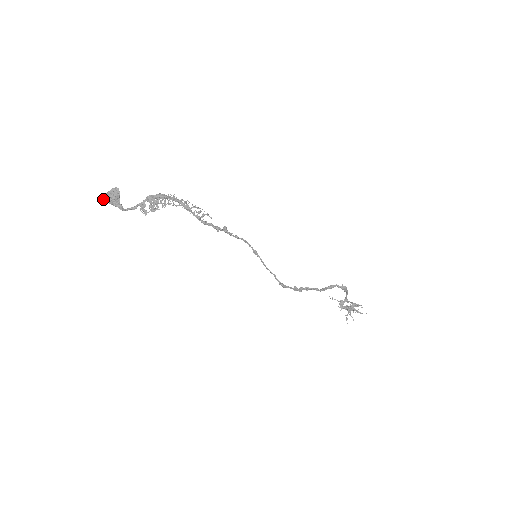
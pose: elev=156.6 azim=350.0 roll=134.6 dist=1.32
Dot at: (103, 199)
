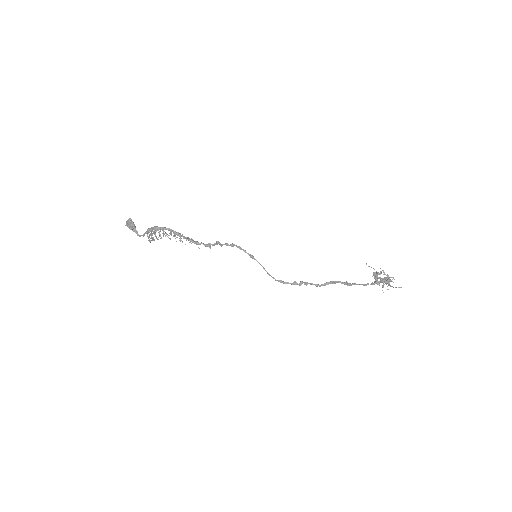
Dot at: (126, 225)
